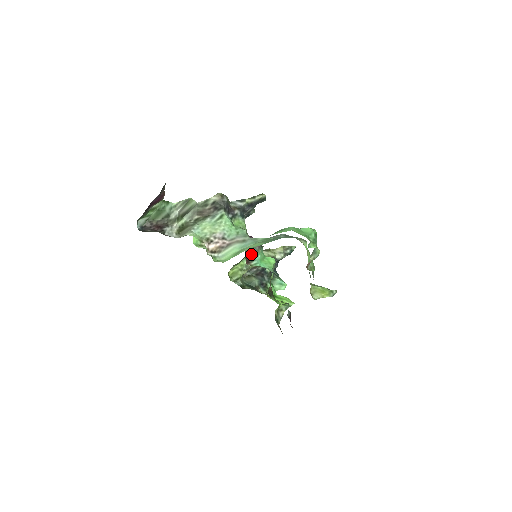
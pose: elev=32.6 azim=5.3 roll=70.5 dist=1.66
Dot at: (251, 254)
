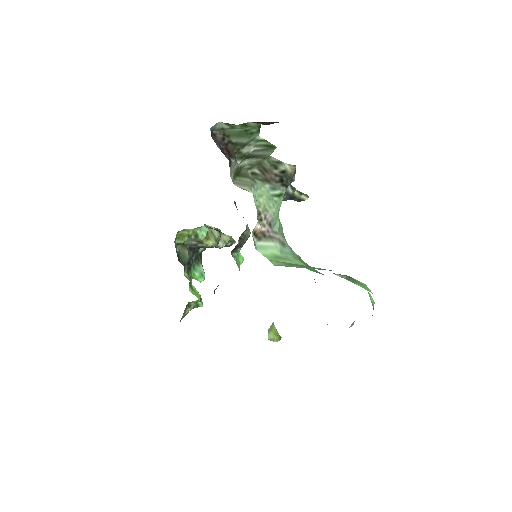
Dot at: (240, 243)
